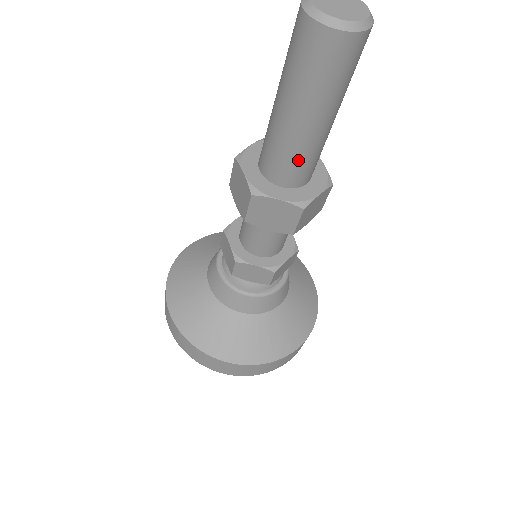
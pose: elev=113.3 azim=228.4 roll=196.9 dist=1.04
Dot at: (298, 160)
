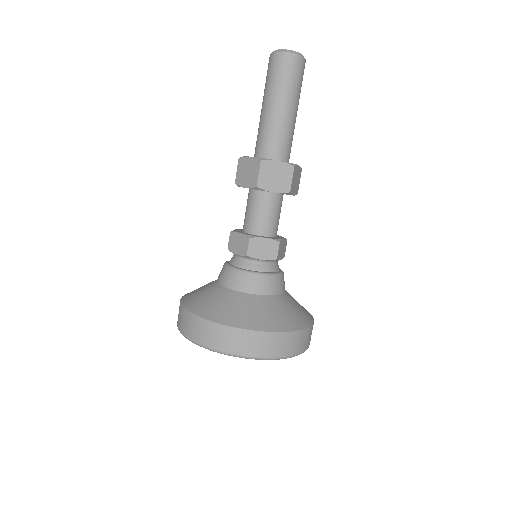
Dot at: (265, 135)
